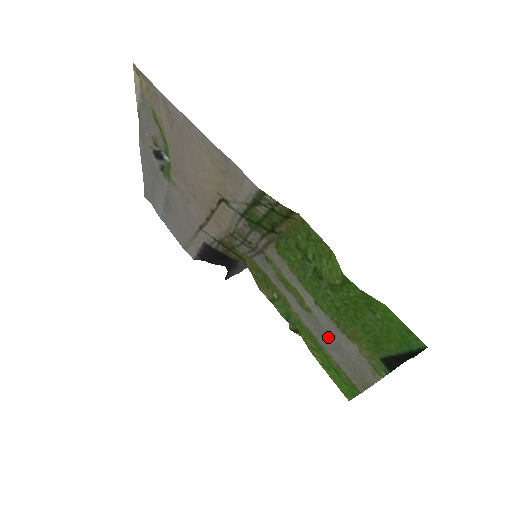
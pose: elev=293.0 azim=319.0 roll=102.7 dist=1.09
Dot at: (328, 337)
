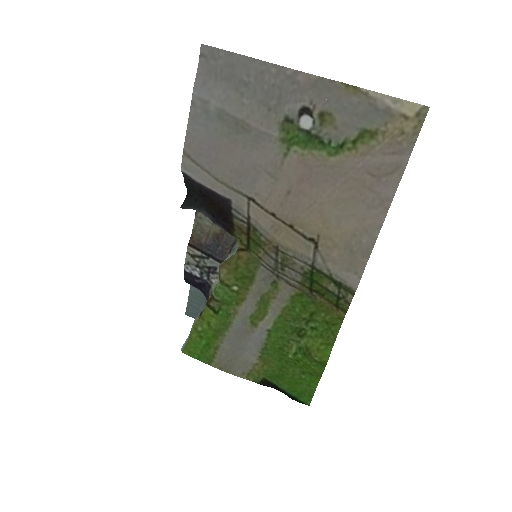
Dot at: (242, 341)
